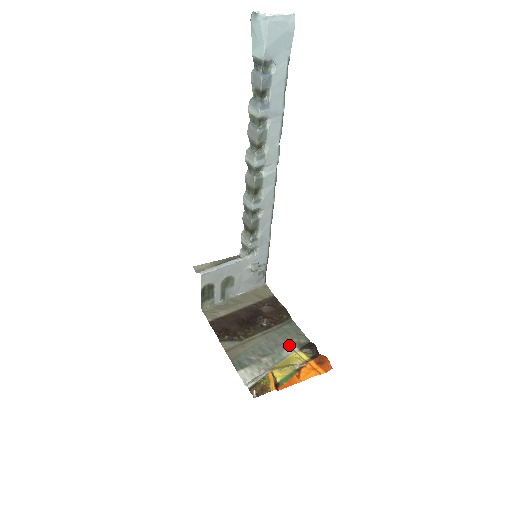
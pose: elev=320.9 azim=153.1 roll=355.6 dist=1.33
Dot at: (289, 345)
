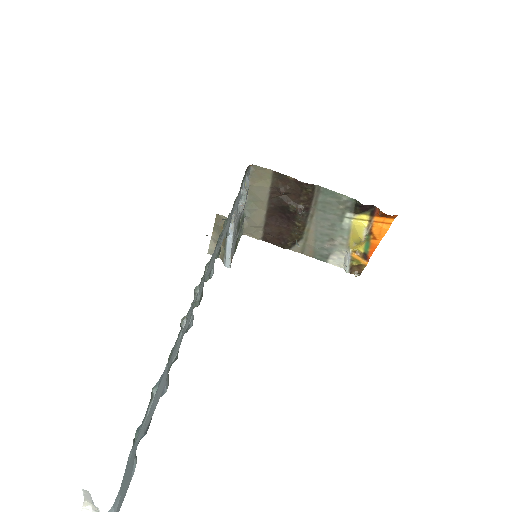
Dot at: (341, 216)
